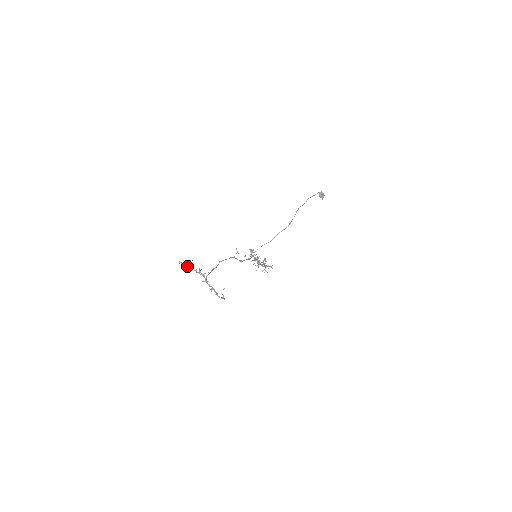
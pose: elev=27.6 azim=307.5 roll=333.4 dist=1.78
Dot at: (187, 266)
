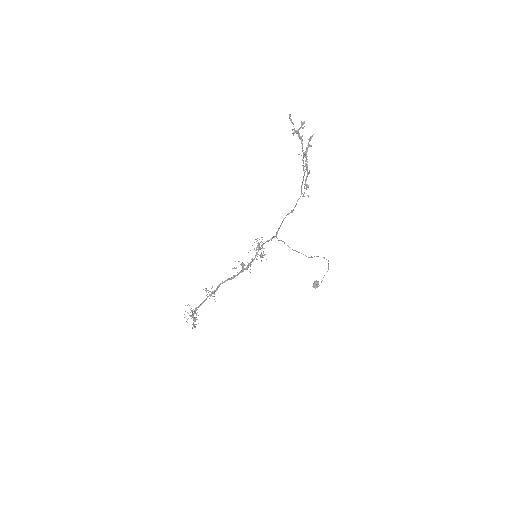
Dot at: (293, 126)
